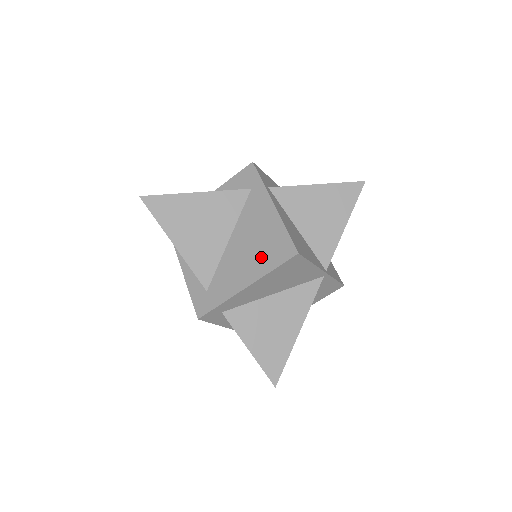
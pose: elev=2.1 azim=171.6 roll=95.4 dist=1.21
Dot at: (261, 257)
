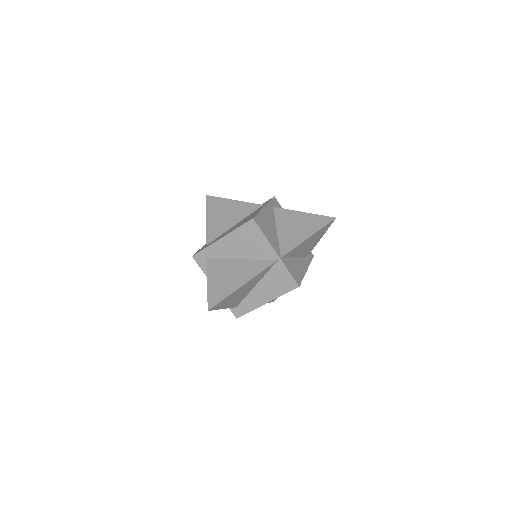
Dot at: (239, 225)
